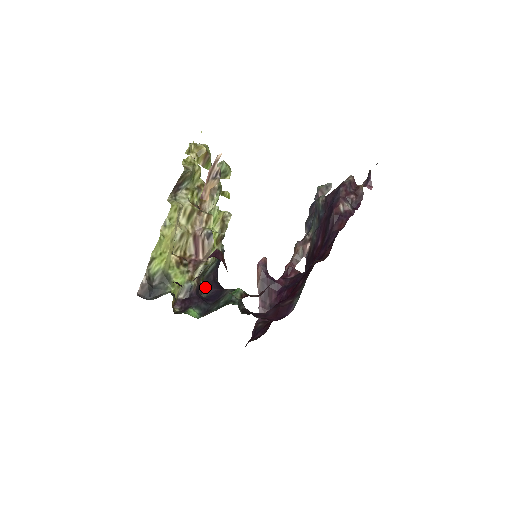
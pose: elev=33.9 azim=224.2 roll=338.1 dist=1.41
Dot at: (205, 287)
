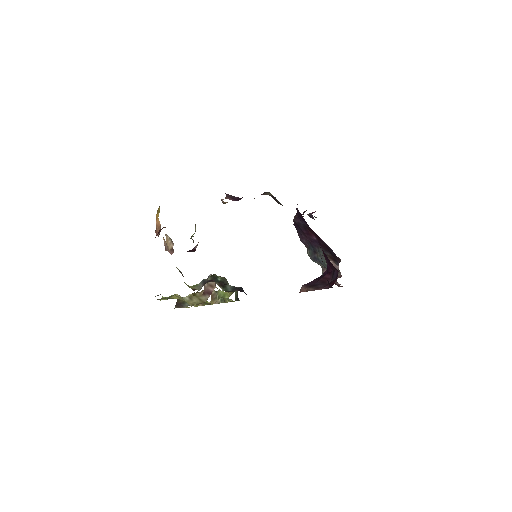
Dot at: occluded
